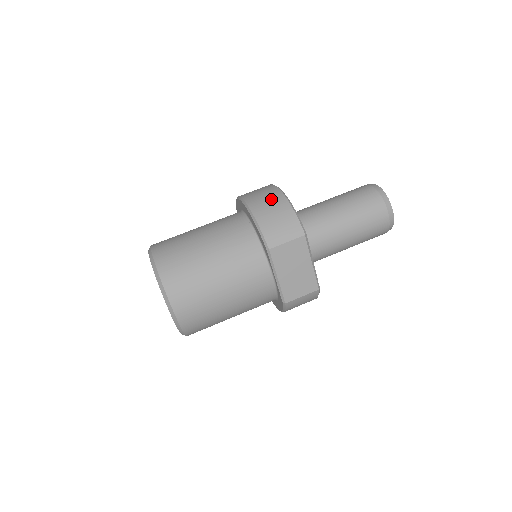
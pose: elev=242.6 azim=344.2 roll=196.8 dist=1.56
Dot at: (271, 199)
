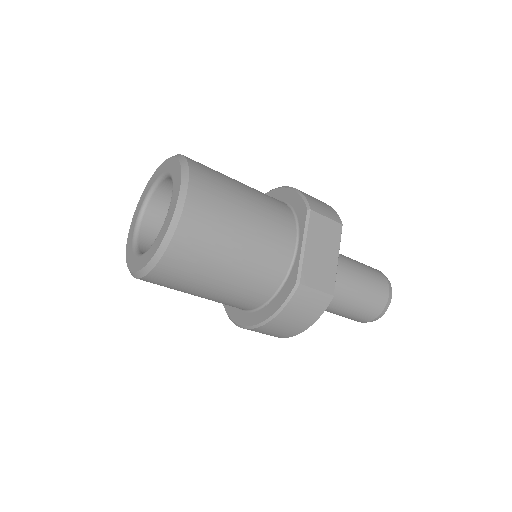
Dot at: occluded
